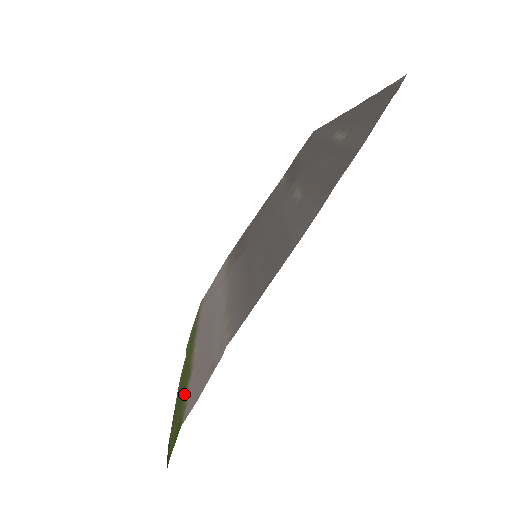
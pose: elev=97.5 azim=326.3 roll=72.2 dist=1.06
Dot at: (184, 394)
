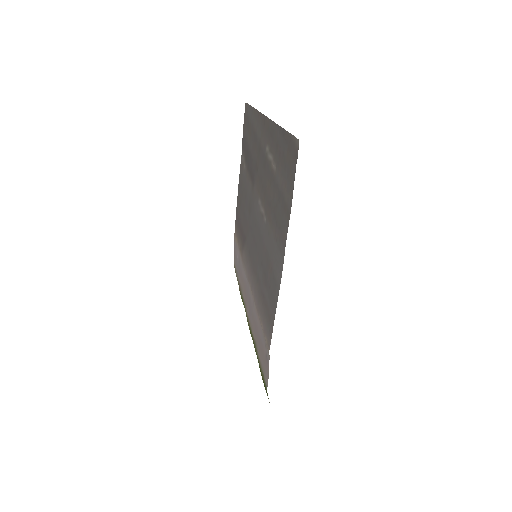
Dot at: occluded
